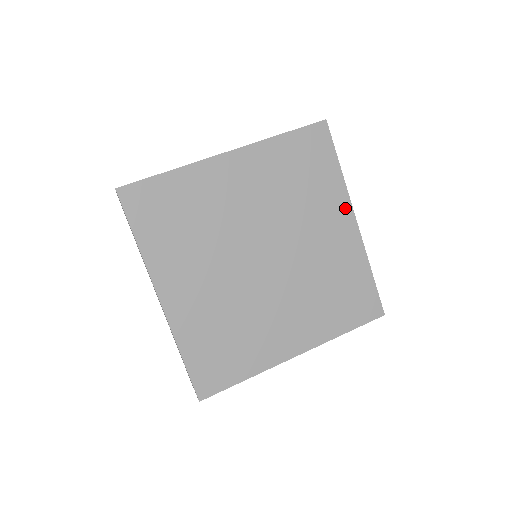
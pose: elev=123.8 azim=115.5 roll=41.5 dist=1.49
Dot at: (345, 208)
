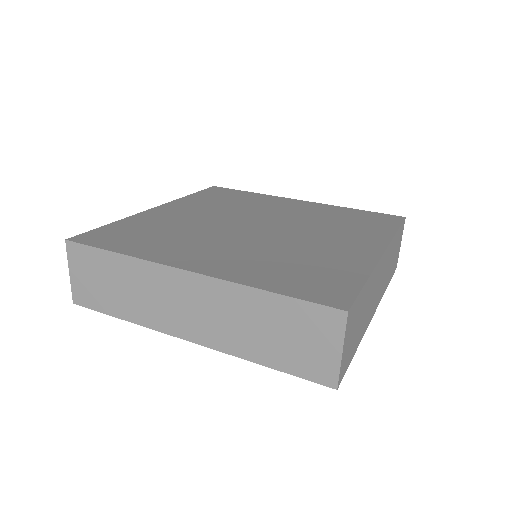
Dot at: (283, 200)
